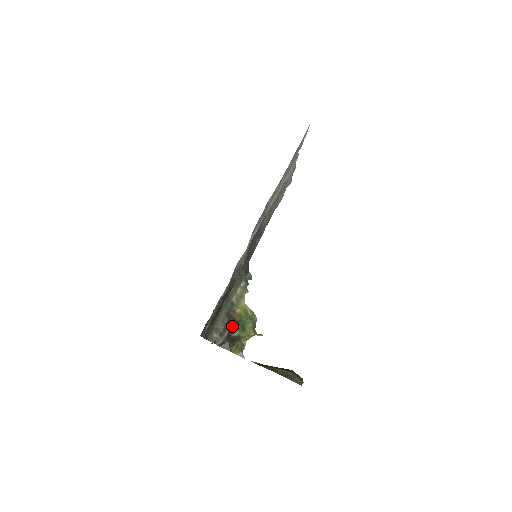
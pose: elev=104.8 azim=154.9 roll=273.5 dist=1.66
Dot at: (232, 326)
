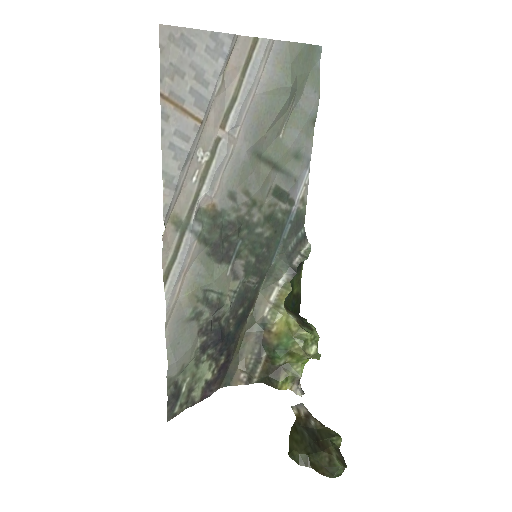
Dot at: (268, 355)
